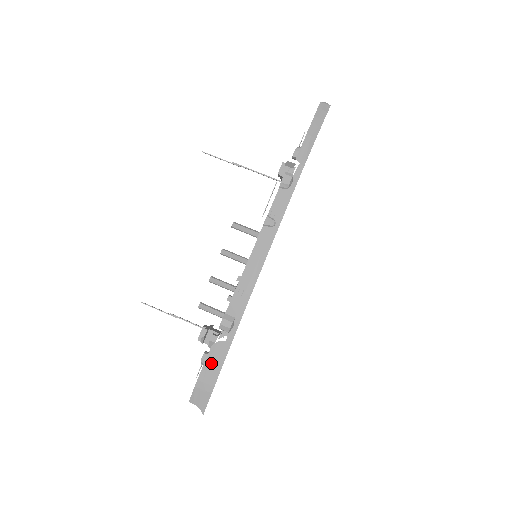
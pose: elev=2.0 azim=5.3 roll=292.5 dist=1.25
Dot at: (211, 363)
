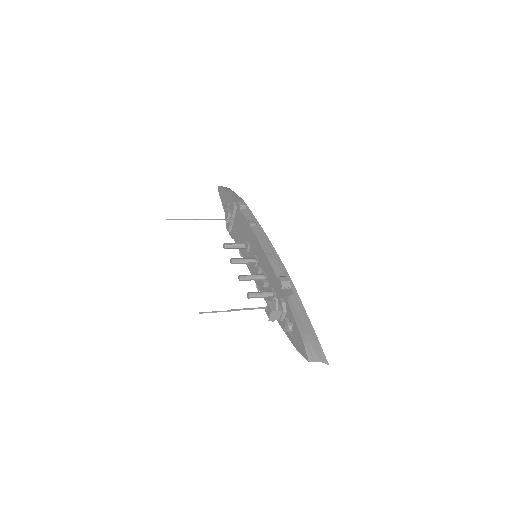
Dot at: (298, 315)
